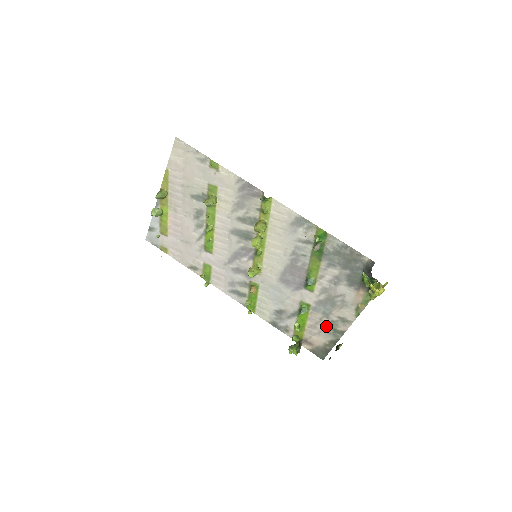
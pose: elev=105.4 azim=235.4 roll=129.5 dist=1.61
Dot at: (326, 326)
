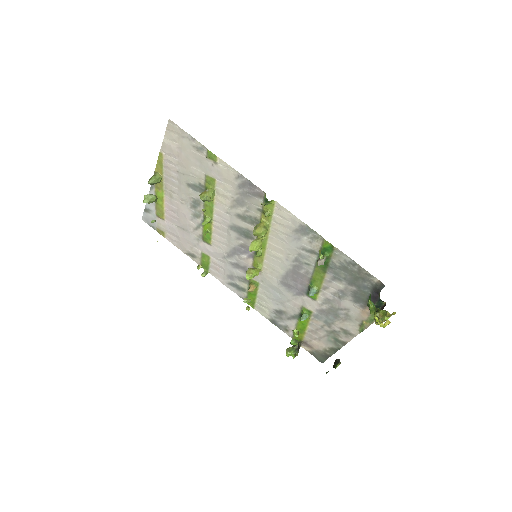
Dot at: (327, 334)
